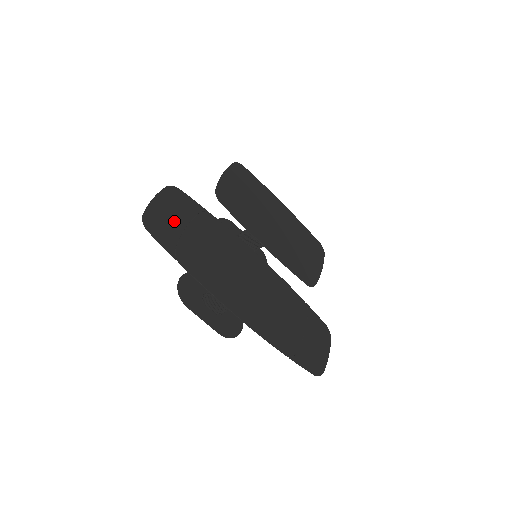
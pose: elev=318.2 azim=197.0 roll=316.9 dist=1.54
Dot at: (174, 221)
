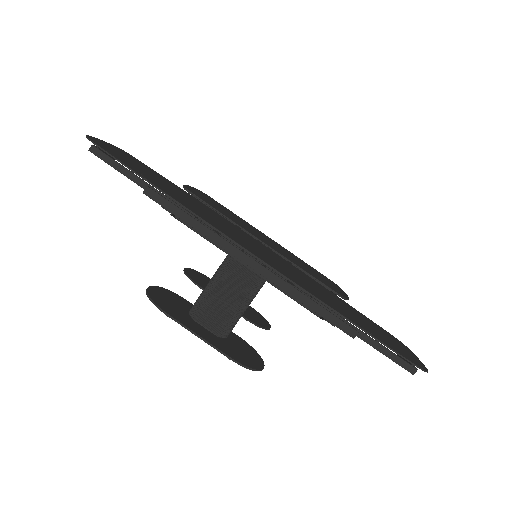
Dot at: (134, 163)
